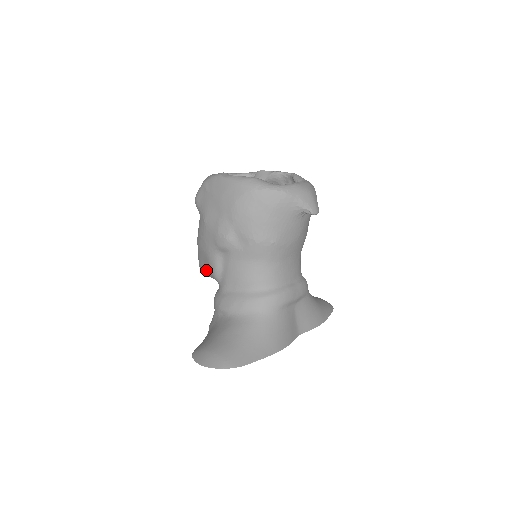
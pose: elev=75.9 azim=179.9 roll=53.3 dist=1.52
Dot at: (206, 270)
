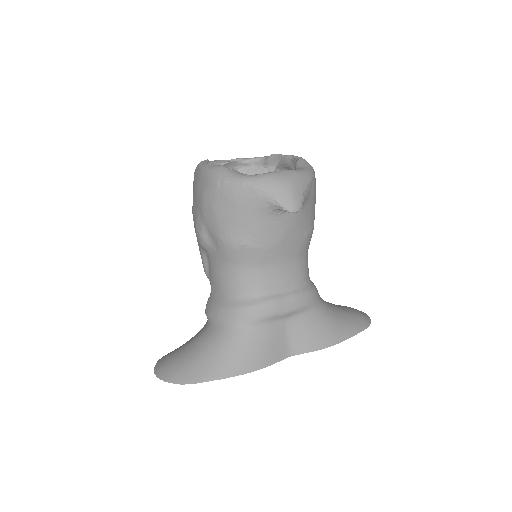
Dot at: occluded
